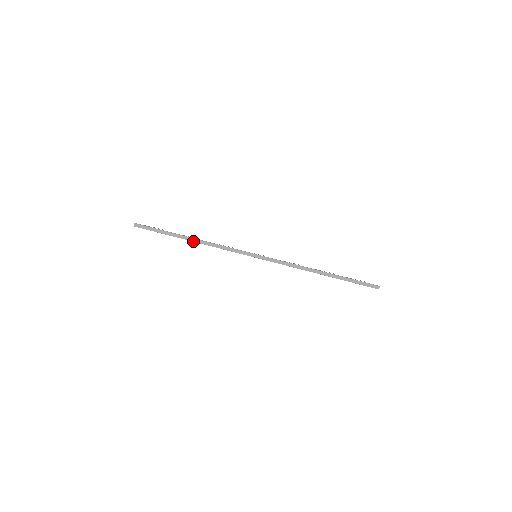
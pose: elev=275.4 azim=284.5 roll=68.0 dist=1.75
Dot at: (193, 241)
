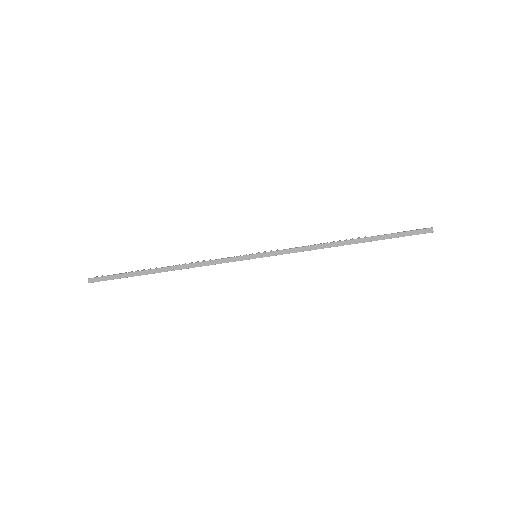
Dot at: (169, 270)
